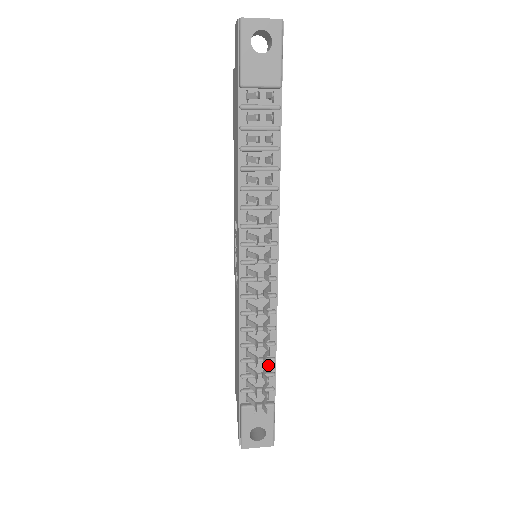
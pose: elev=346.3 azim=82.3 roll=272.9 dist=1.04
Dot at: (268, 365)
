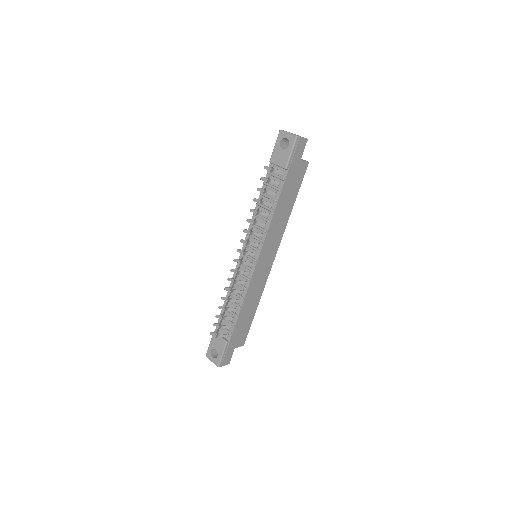
Dot at: (224, 311)
